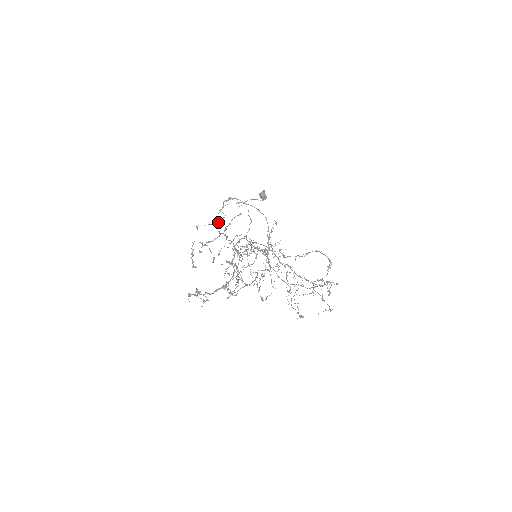
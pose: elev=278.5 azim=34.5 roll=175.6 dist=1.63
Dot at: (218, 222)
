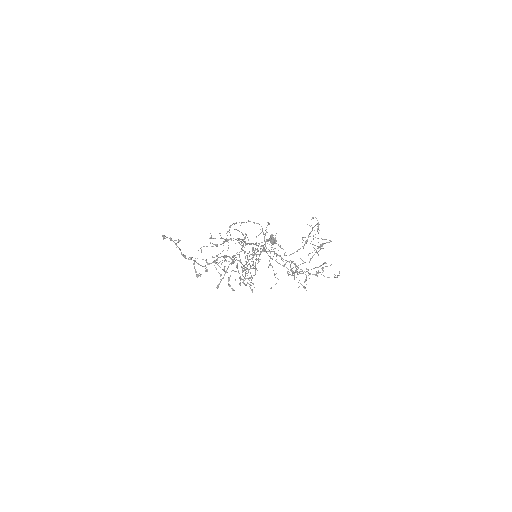
Dot at: occluded
